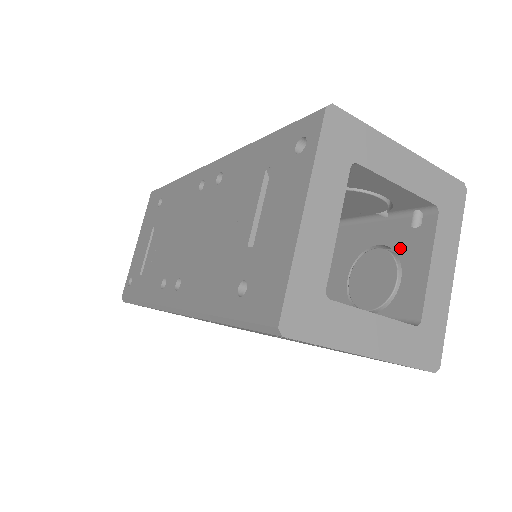
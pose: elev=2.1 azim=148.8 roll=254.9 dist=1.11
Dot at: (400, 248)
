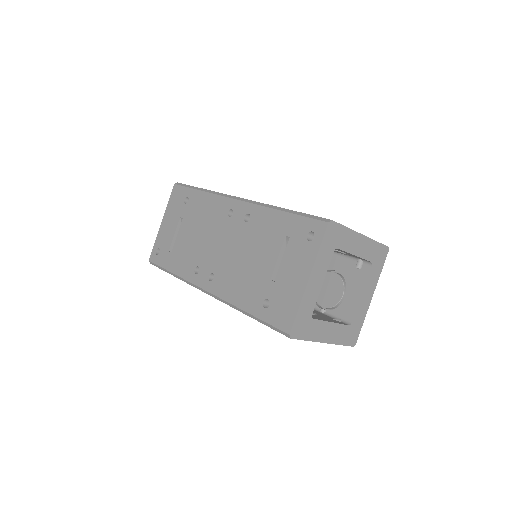
Dot at: (347, 278)
